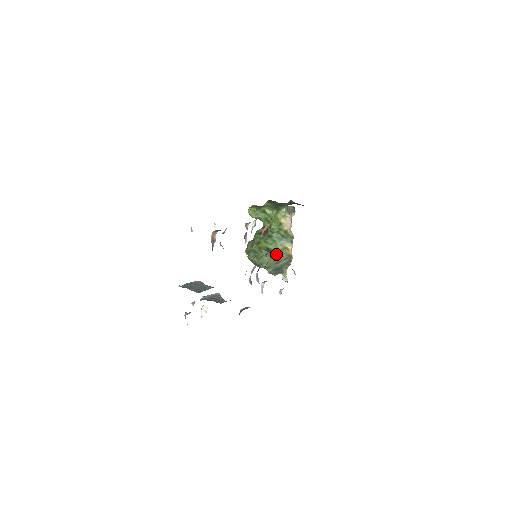
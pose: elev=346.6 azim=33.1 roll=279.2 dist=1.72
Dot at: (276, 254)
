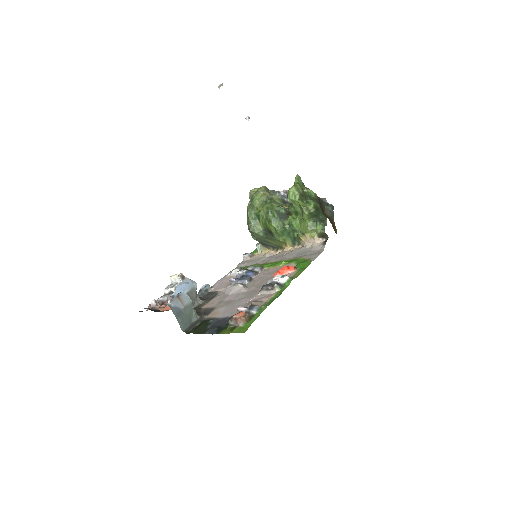
Dot at: (273, 239)
